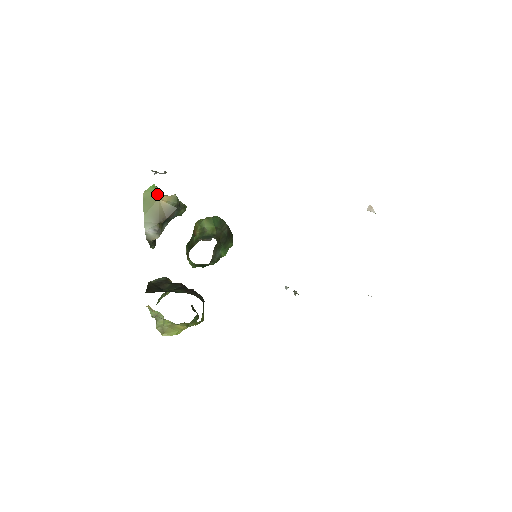
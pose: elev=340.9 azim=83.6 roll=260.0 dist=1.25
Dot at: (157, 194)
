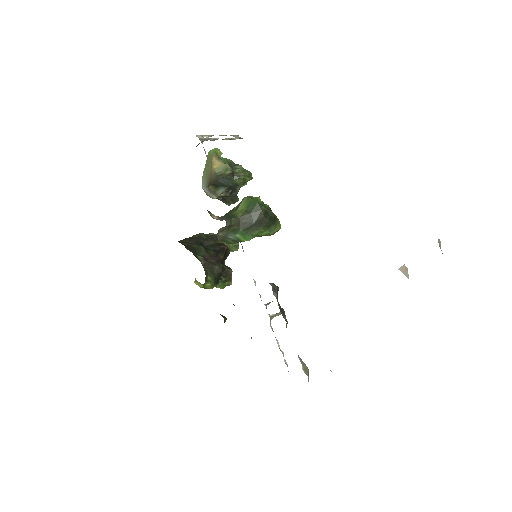
Dot at: (212, 158)
